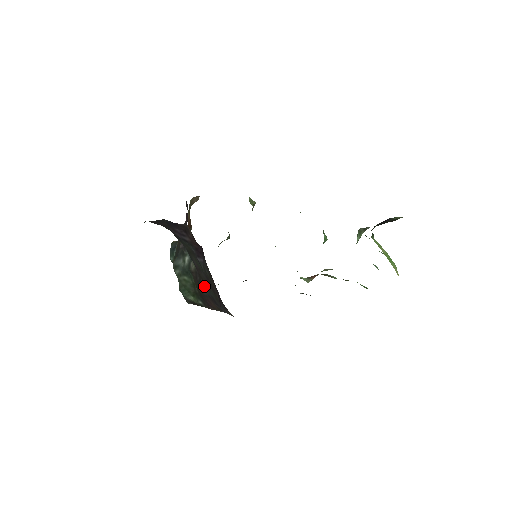
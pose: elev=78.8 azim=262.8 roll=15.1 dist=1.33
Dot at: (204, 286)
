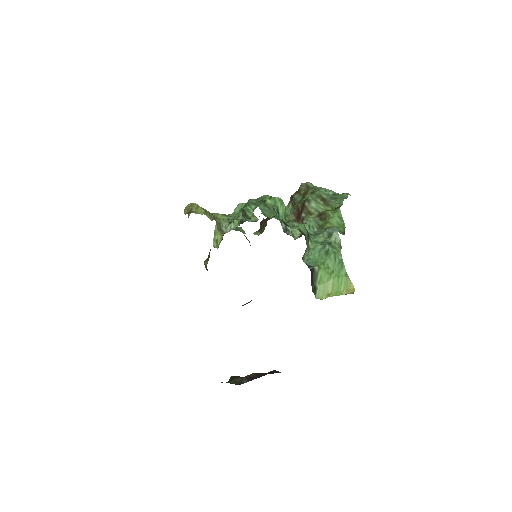
Dot at: occluded
